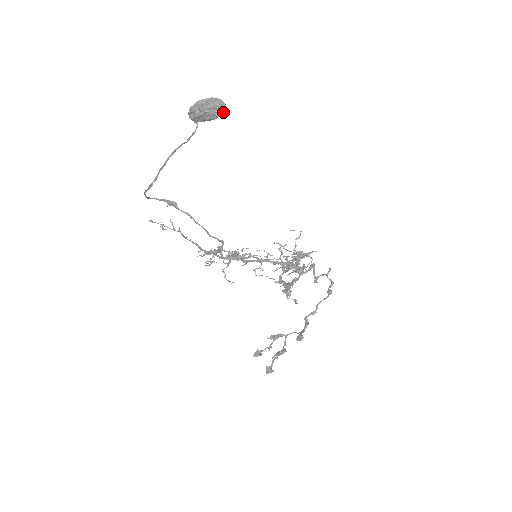
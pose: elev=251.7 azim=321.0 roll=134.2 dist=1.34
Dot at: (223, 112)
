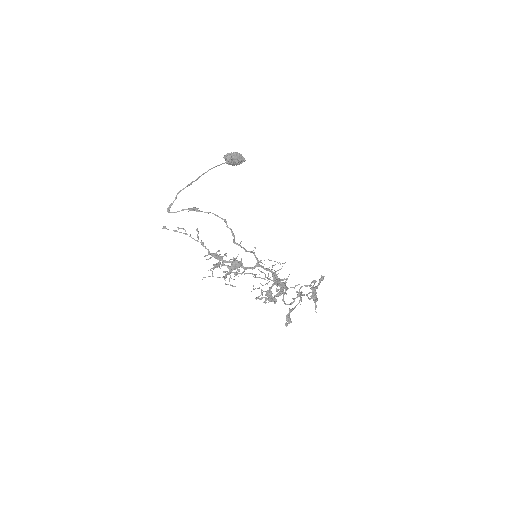
Dot at: (244, 159)
